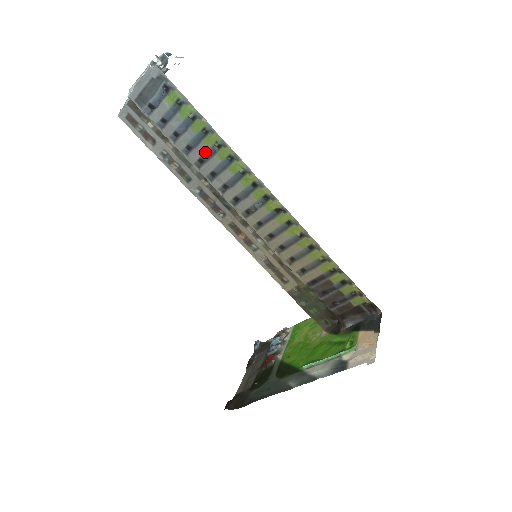
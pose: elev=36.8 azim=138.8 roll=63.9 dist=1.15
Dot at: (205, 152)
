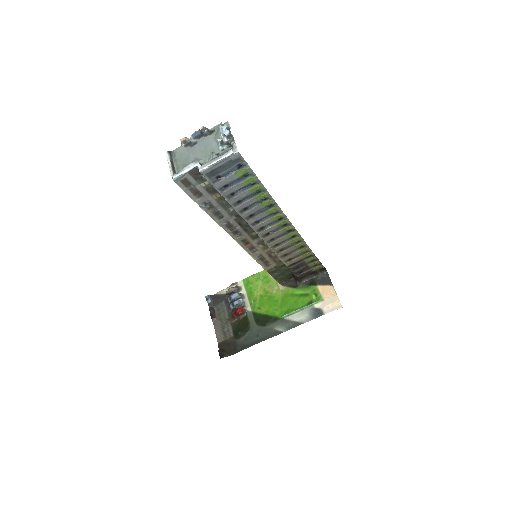
Dot at: (252, 203)
